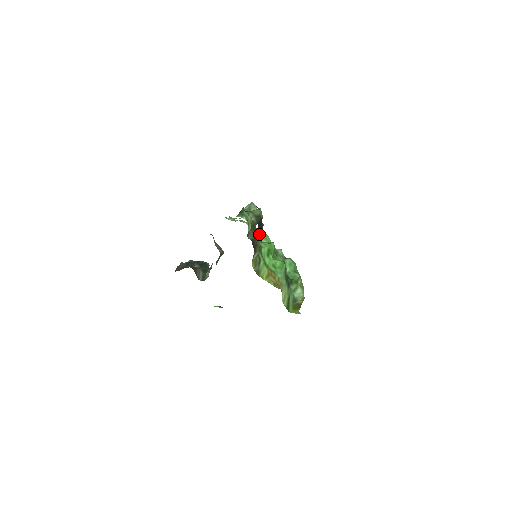
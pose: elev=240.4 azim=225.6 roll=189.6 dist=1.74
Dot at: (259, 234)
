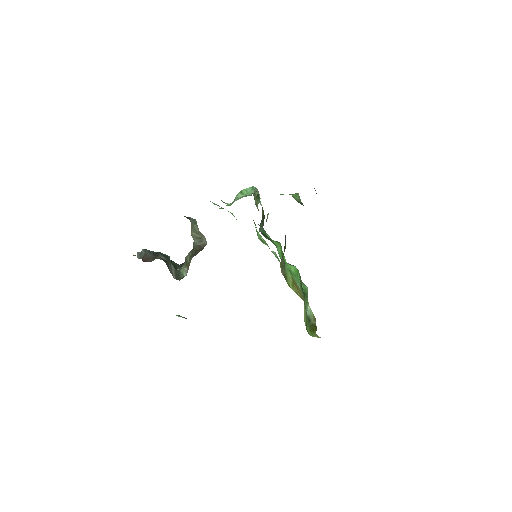
Dot at: occluded
